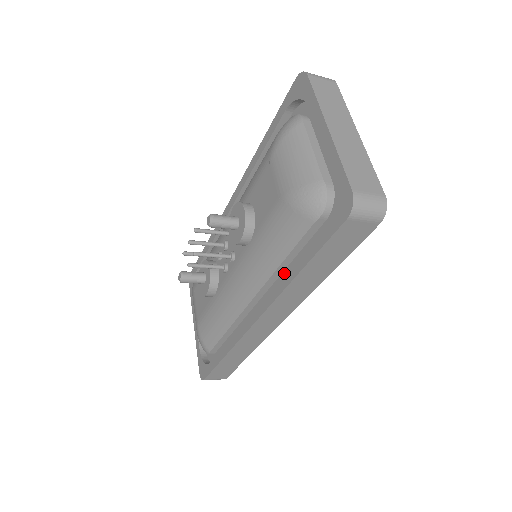
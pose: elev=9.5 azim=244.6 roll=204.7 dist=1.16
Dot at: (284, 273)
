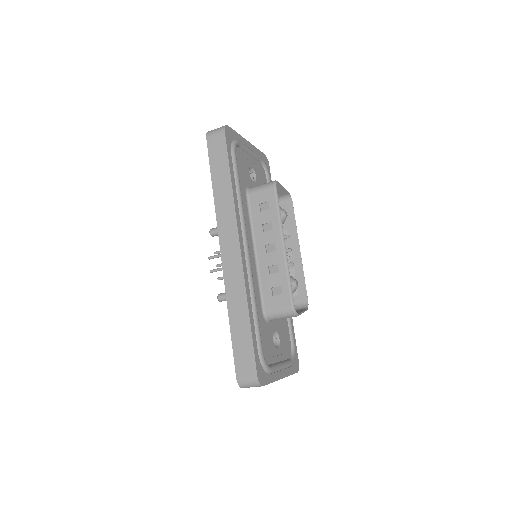
Dot at: occluded
